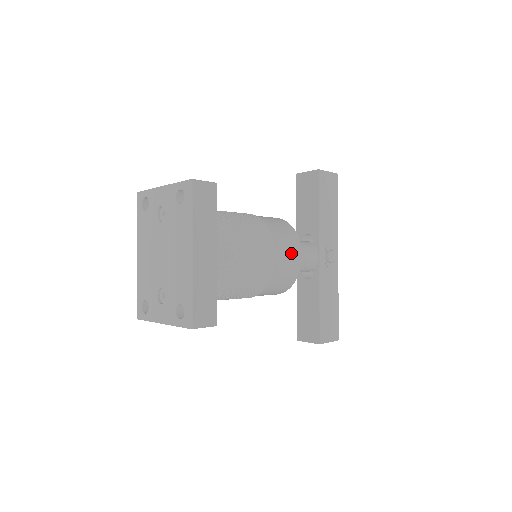
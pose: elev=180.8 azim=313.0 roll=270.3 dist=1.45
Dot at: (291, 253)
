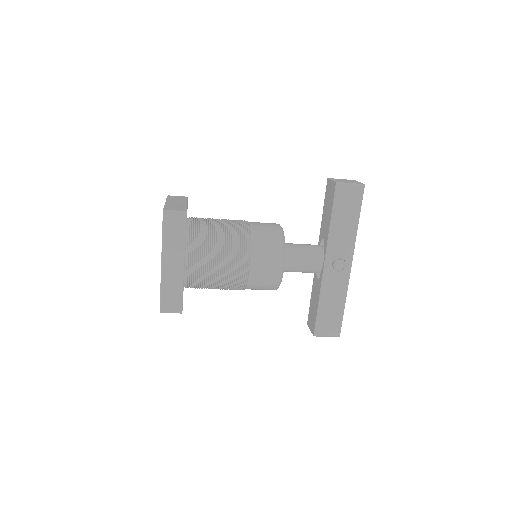
Dot at: (269, 265)
